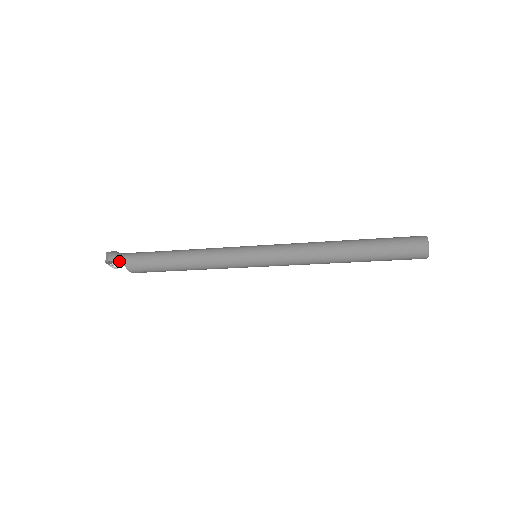
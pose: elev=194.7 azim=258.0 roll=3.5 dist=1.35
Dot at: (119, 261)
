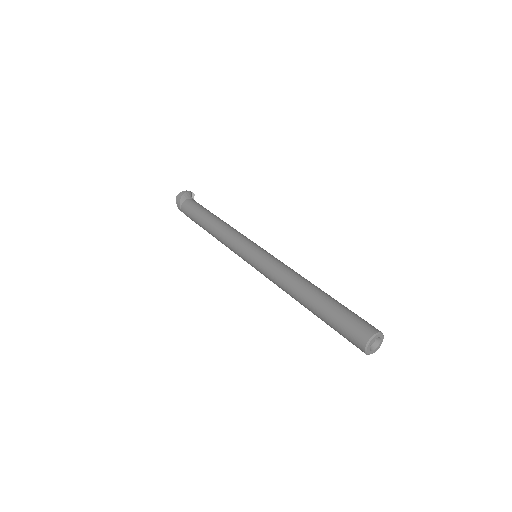
Dot at: occluded
